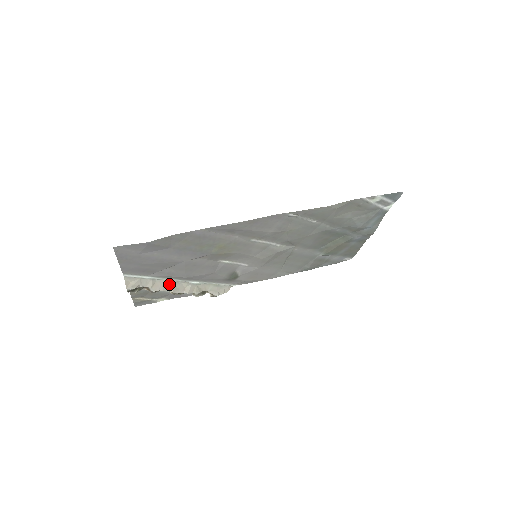
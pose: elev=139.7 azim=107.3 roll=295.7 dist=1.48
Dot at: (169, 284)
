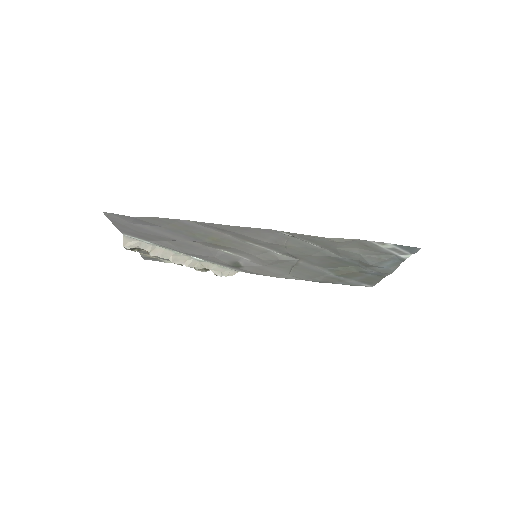
Dot at: (169, 253)
